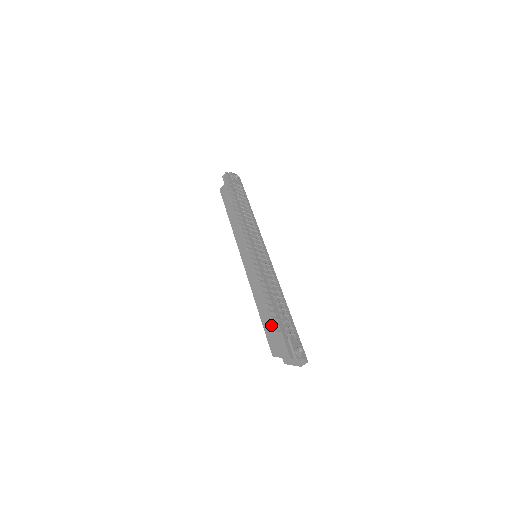
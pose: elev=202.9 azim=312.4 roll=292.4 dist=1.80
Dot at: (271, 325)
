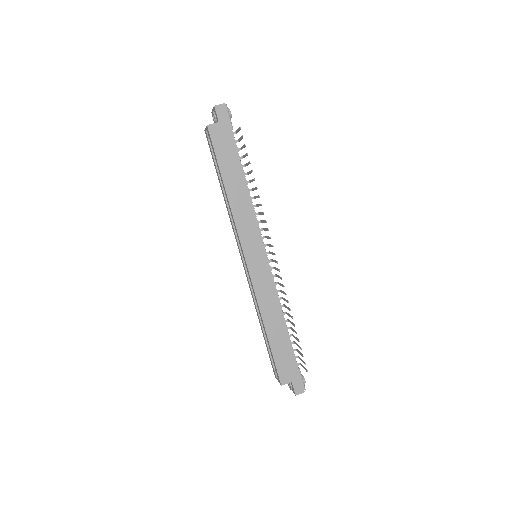
Dot at: (284, 354)
